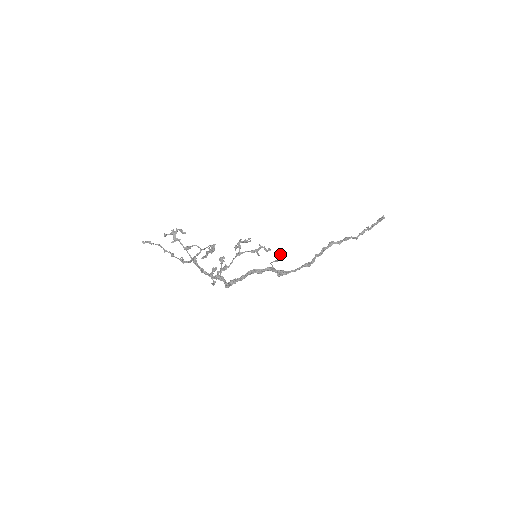
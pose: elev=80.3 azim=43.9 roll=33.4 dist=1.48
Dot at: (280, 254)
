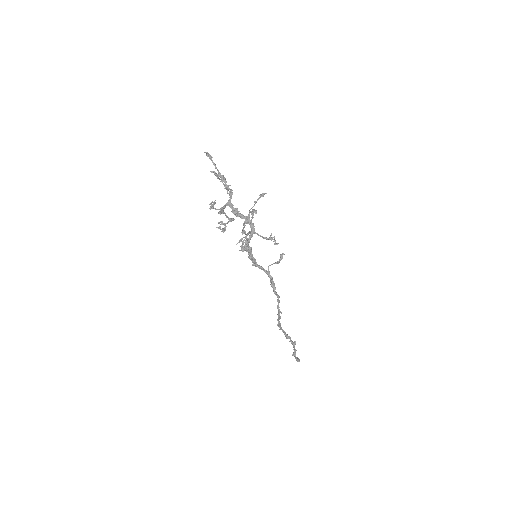
Dot at: (281, 255)
